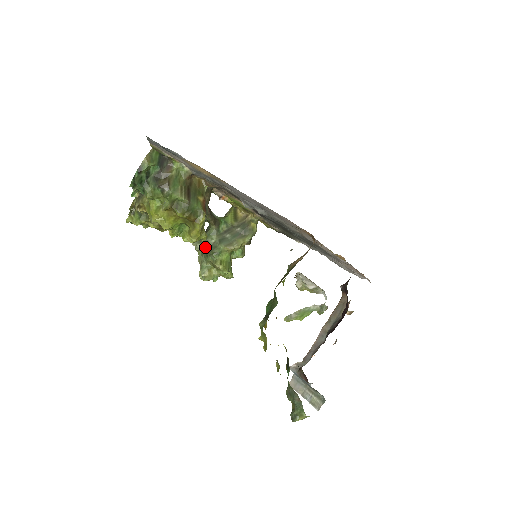
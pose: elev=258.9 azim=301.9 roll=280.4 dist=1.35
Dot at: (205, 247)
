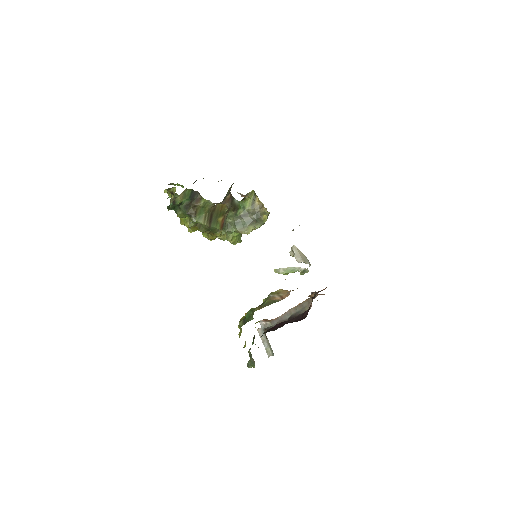
Dot at: occluded
